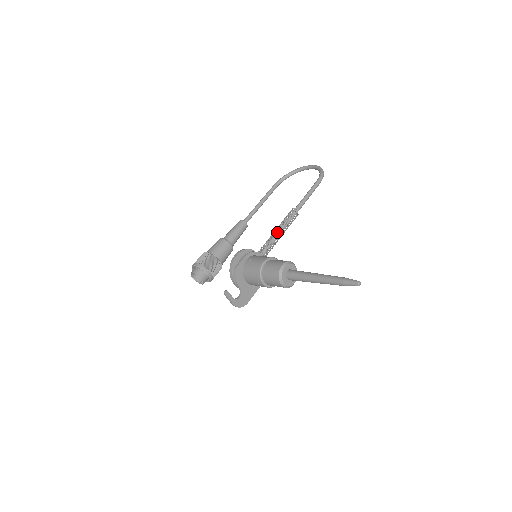
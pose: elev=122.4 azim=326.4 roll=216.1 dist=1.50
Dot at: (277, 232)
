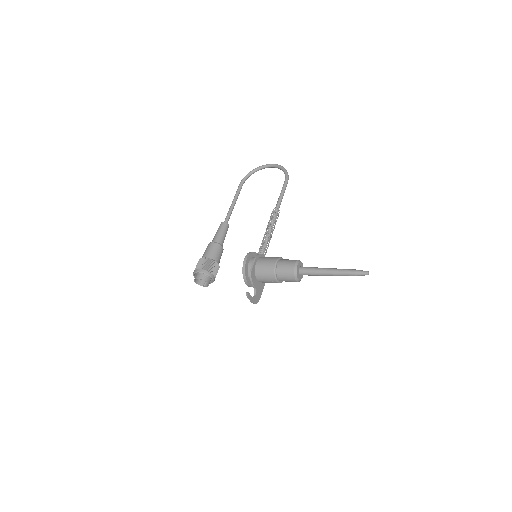
Dot at: (268, 232)
